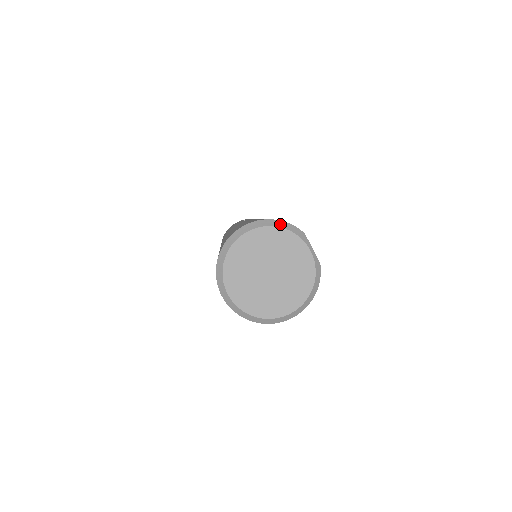
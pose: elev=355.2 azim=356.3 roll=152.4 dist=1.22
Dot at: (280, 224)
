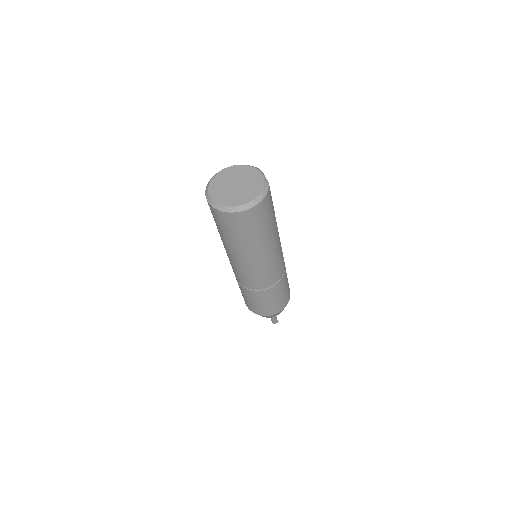
Dot at: (246, 165)
